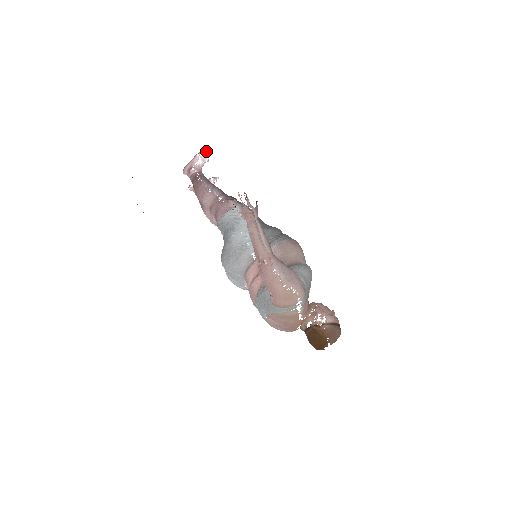
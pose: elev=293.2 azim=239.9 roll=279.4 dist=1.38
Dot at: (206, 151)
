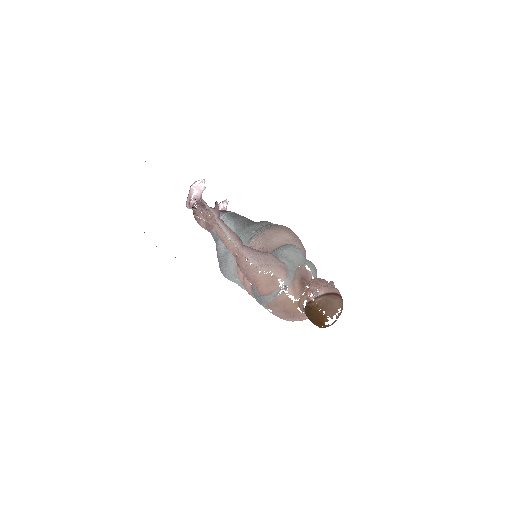
Dot at: (198, 180)
